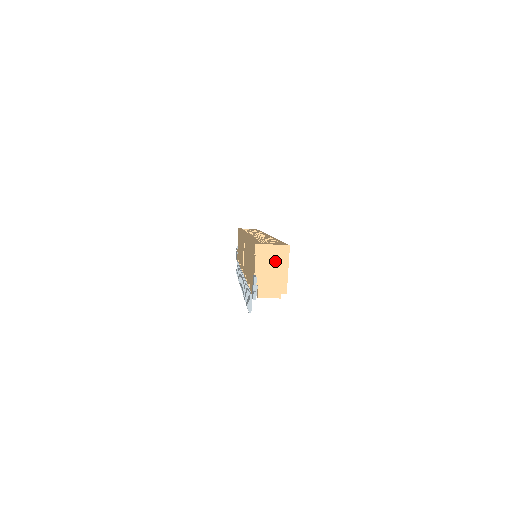
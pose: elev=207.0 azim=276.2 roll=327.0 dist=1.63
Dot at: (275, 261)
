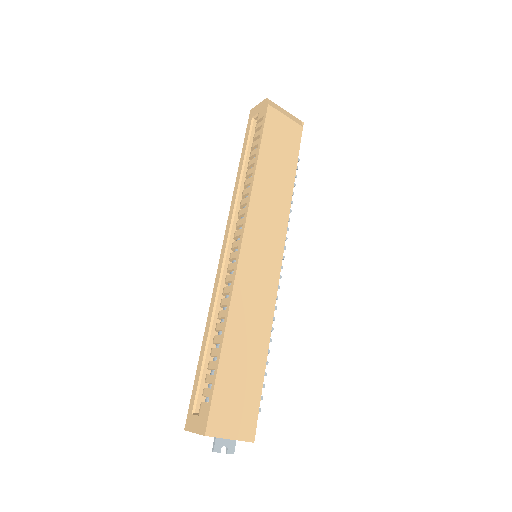
Dot at: occluded
